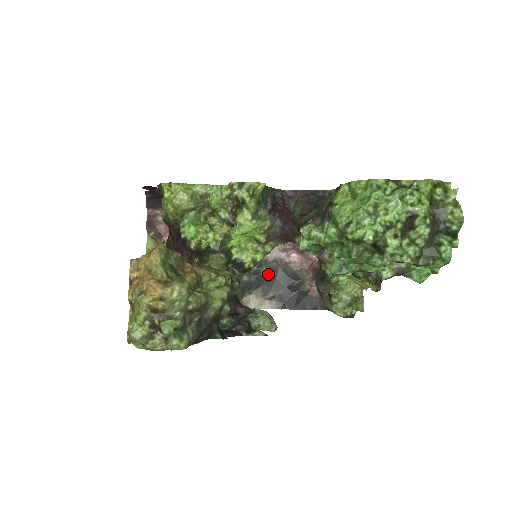
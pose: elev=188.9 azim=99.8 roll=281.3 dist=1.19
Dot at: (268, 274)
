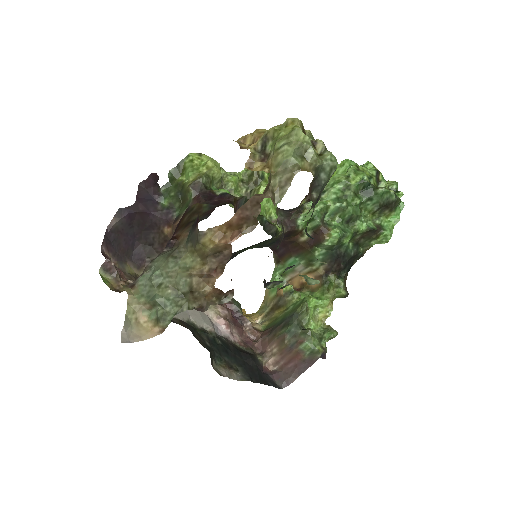
Dot at: (224, 346)
